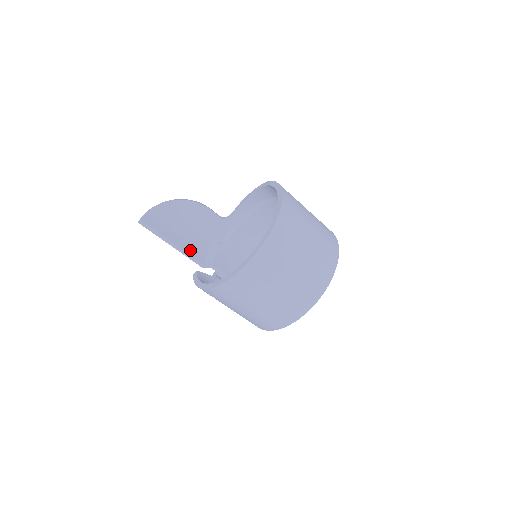
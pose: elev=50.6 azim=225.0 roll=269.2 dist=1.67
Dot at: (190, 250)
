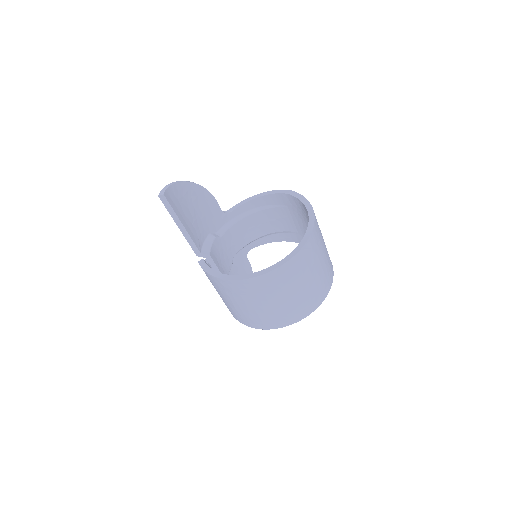
Dot at: (193, 236)
